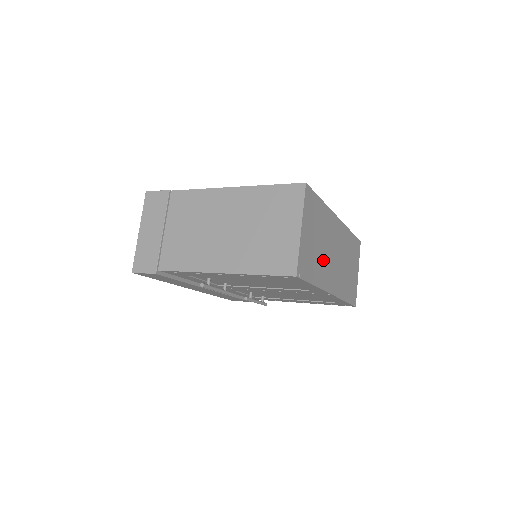
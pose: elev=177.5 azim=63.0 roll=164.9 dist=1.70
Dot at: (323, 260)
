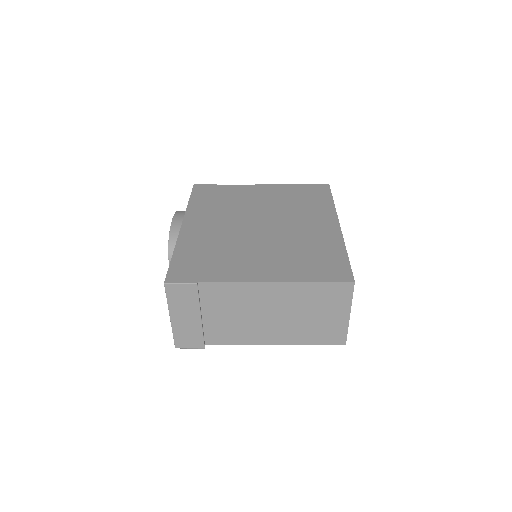
Dot at: occluded
